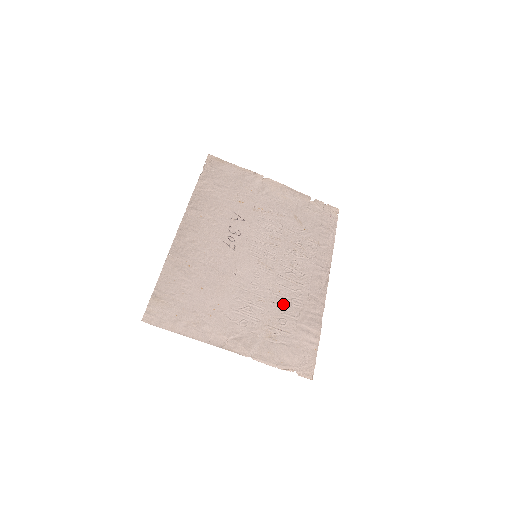
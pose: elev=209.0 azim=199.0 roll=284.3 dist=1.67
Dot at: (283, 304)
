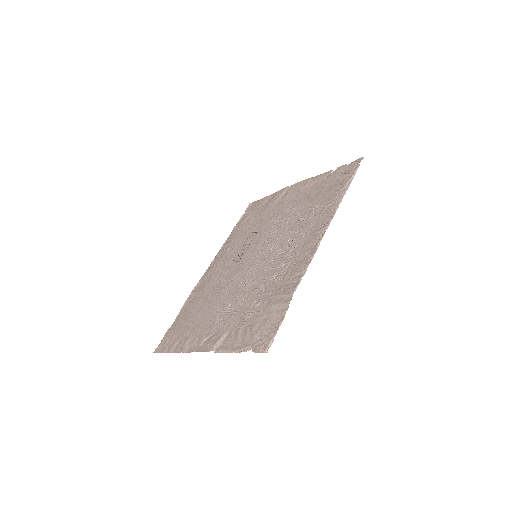
Dot at: (264, 285)
